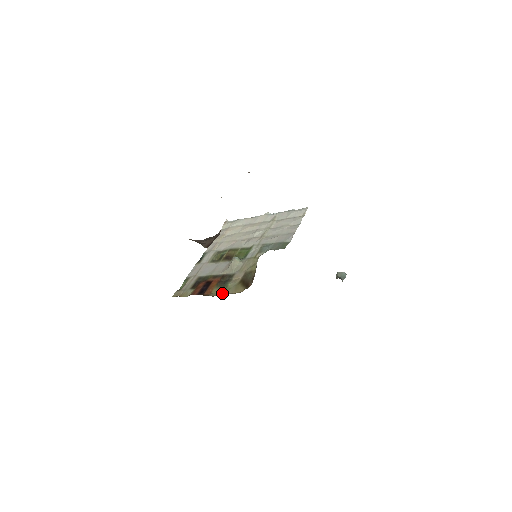
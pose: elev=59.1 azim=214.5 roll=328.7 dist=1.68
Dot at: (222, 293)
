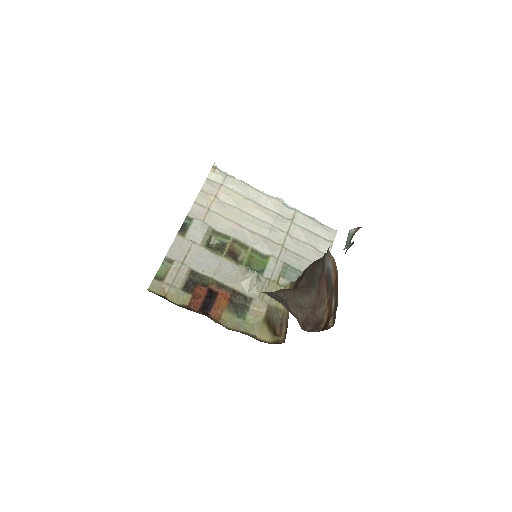
Dot at: (241, 329)
